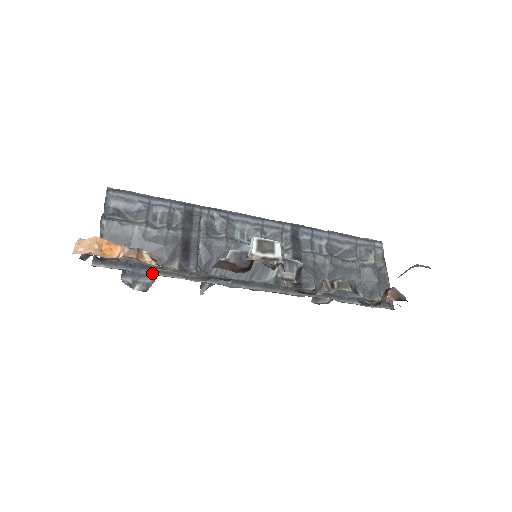
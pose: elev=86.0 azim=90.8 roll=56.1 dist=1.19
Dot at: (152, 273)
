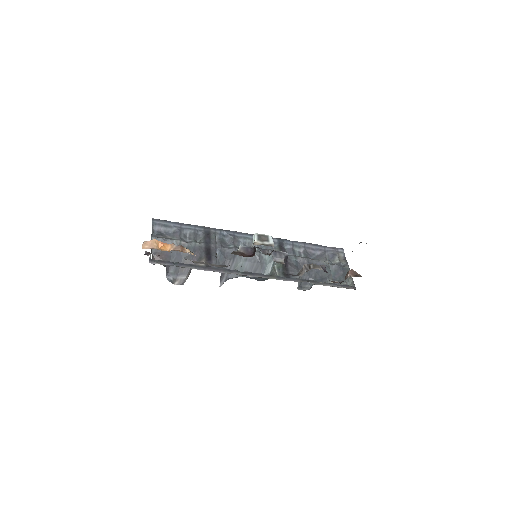
Dot at: (188, 267)
